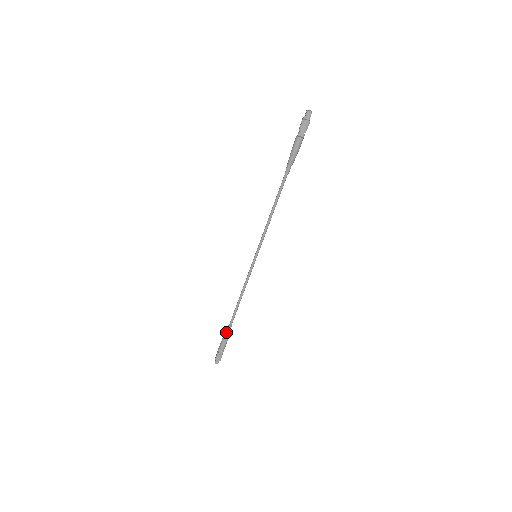
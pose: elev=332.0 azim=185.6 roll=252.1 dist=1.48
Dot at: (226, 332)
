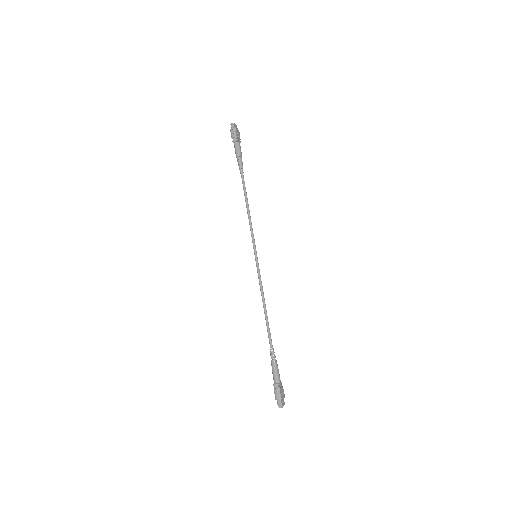
Dot at: occluded
